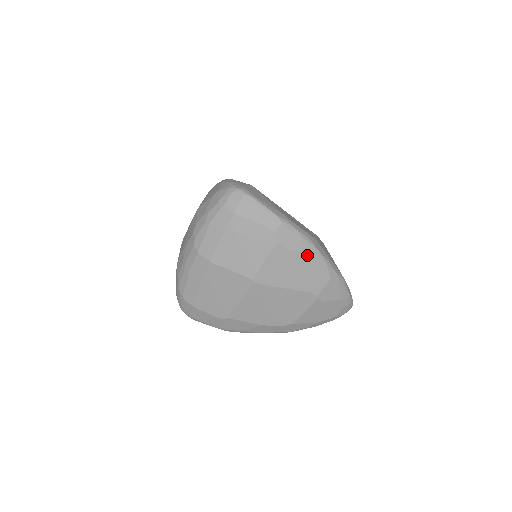
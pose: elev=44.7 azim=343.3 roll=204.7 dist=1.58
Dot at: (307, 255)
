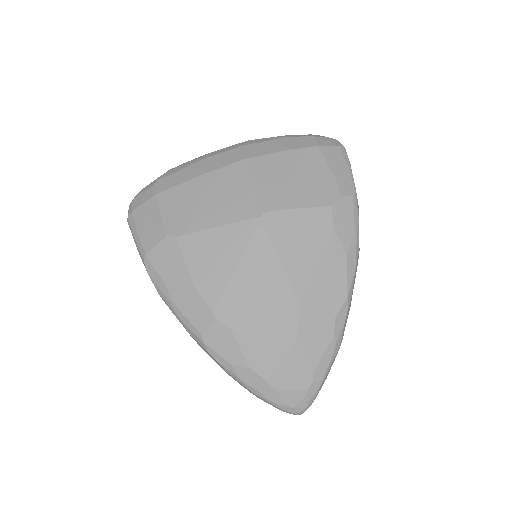
Dot at: (342, 257)
